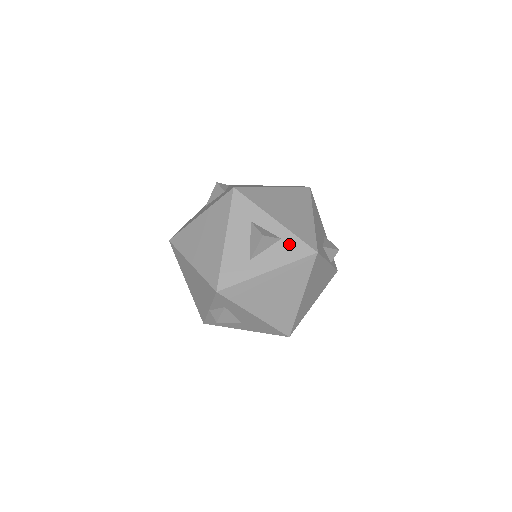
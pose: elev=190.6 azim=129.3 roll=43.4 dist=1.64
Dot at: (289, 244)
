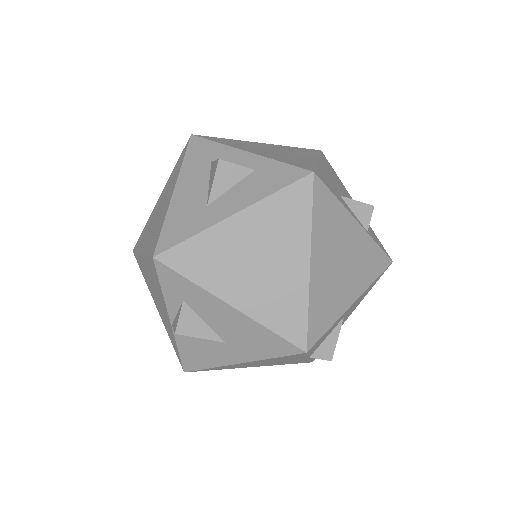
Dot at: (267, 173)
